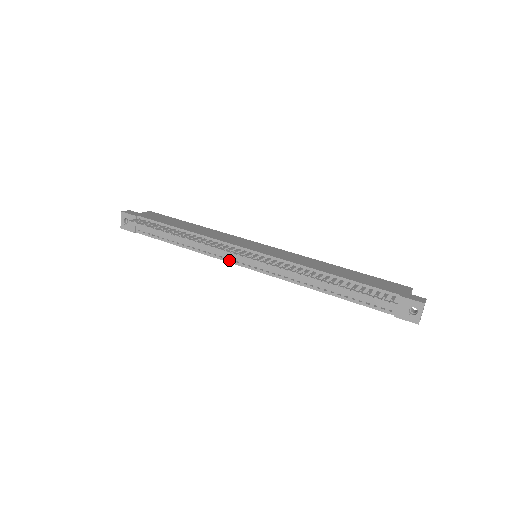
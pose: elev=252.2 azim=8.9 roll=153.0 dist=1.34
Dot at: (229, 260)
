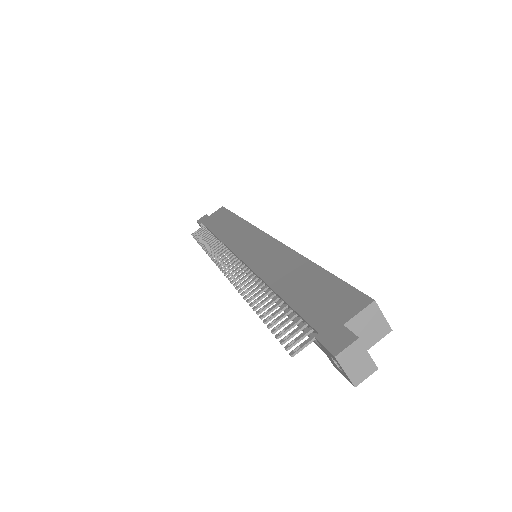
Dot at: occluded
